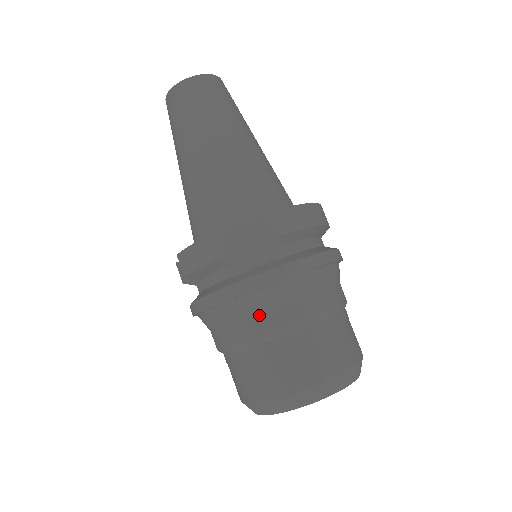
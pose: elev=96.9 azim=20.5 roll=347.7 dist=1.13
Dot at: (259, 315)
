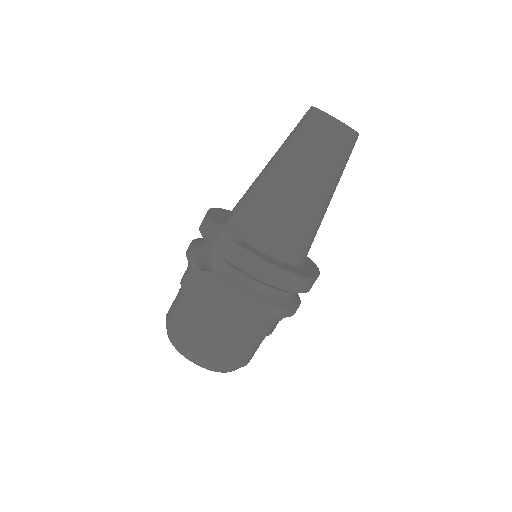
Dot at: (246, 321)
